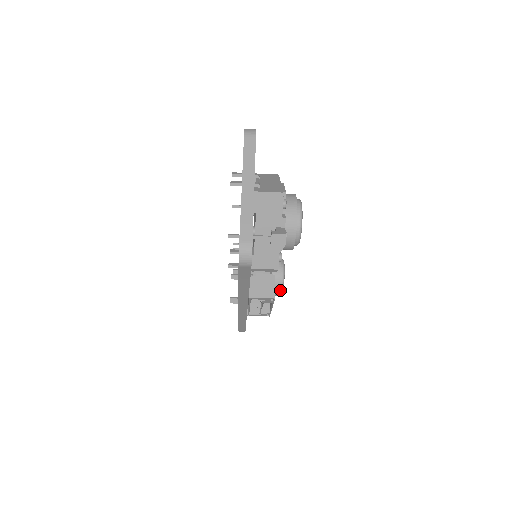
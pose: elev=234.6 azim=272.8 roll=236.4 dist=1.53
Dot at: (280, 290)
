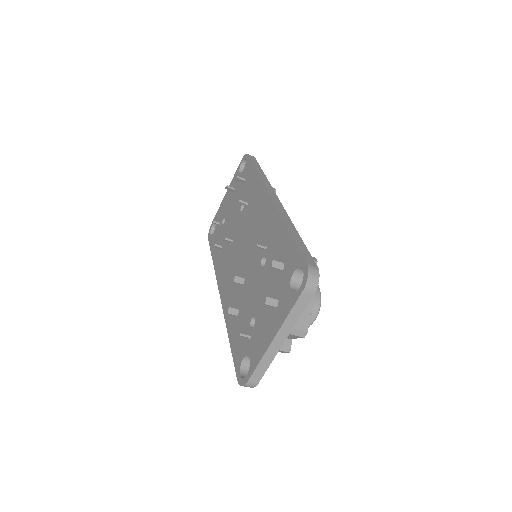
Dot at: occluded
